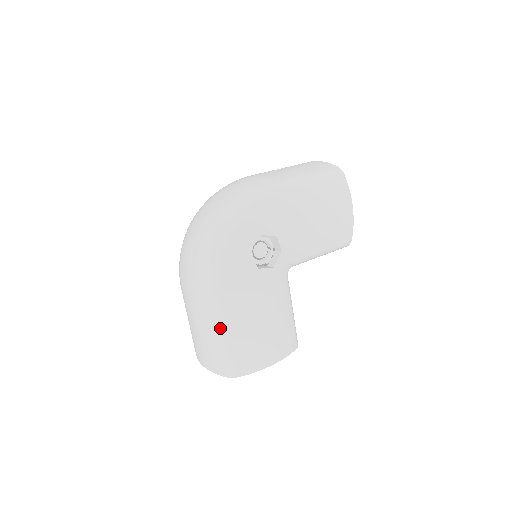
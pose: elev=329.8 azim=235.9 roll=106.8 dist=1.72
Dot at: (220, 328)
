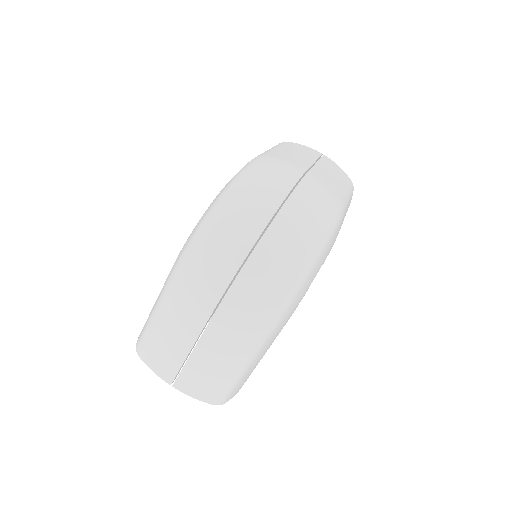
Dot at: (245, 362)
